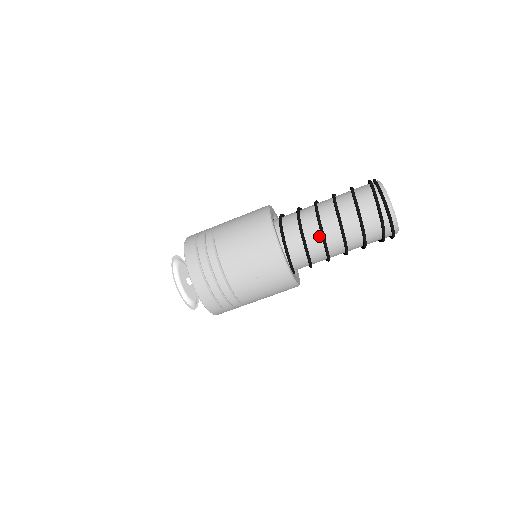
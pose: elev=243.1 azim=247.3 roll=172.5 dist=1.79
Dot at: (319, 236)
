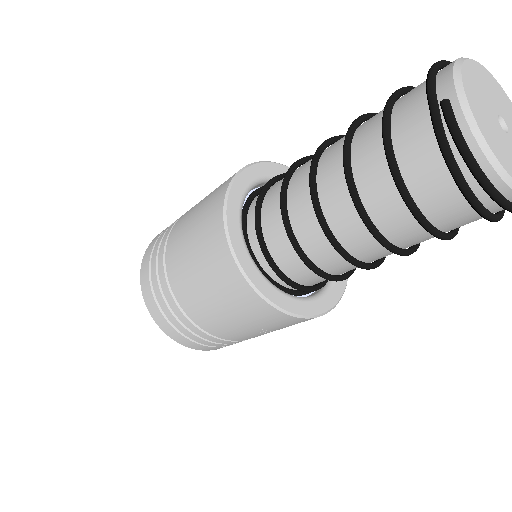
Dot at: occluded
